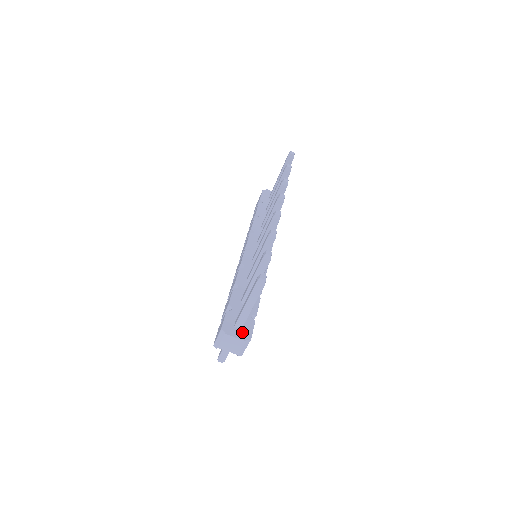
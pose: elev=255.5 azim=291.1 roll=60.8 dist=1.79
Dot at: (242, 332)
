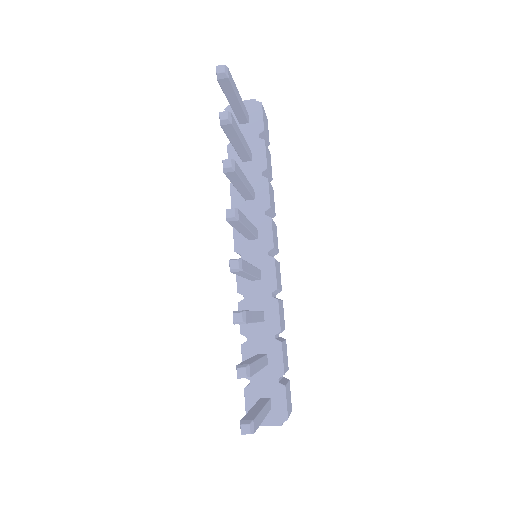
Dot at: (273, 414)
